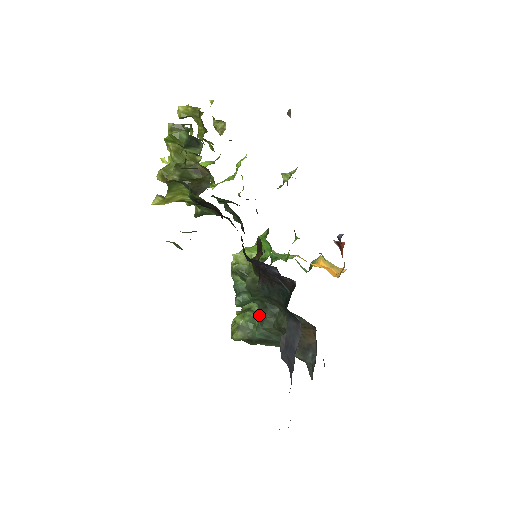
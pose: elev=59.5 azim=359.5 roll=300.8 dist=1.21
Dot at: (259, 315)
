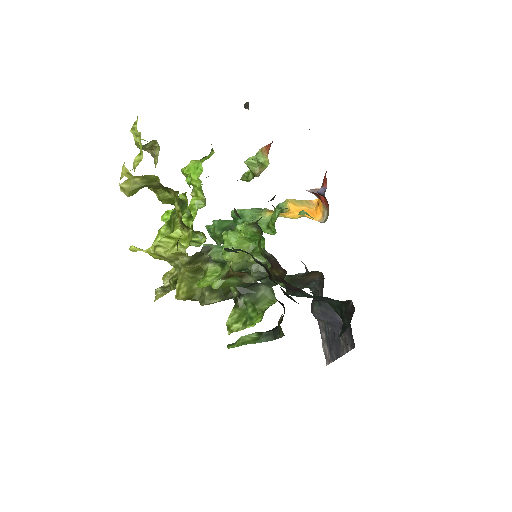
Dot at: occluded
